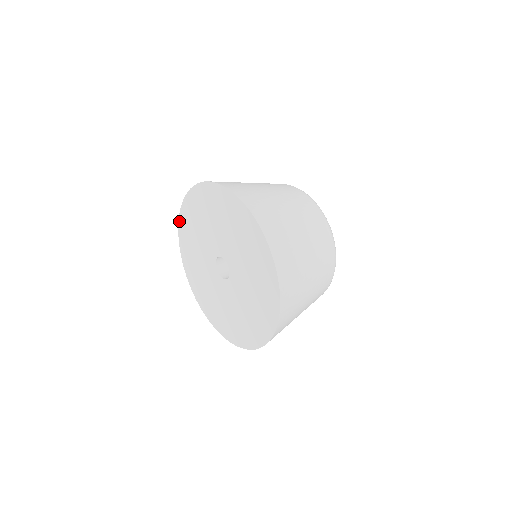
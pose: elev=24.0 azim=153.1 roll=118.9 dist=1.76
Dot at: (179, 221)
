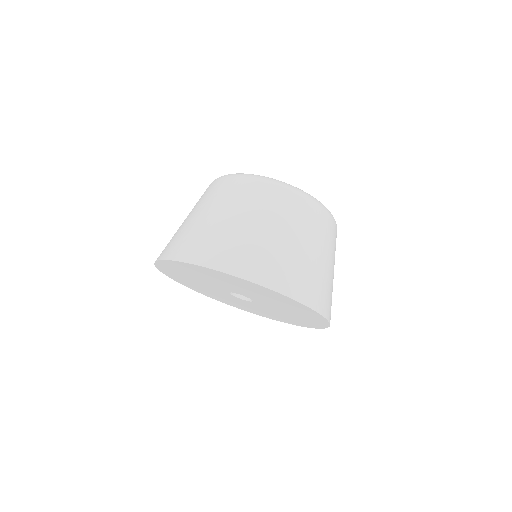
Dot at: occluded
